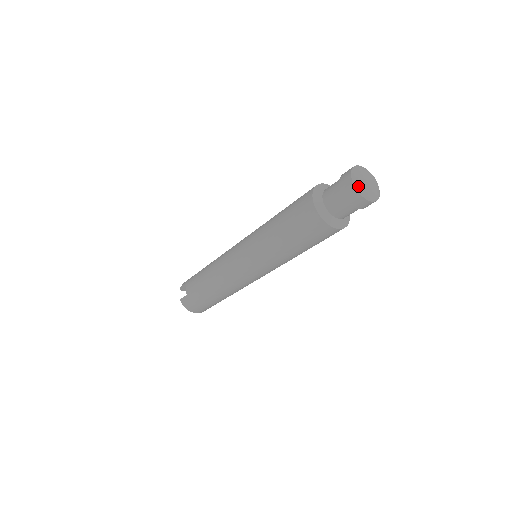
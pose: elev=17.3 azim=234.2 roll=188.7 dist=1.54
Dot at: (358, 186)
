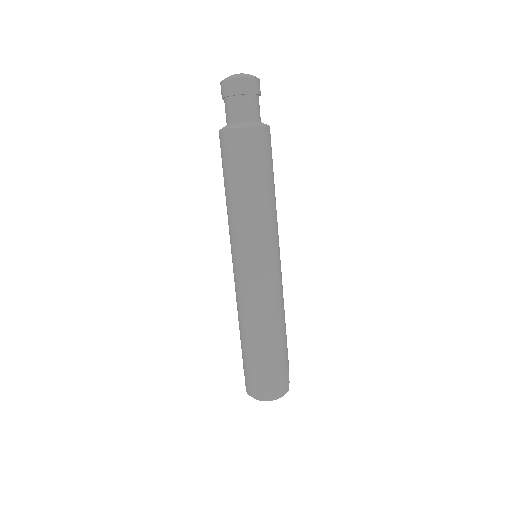
Dot at: (224, 79)
